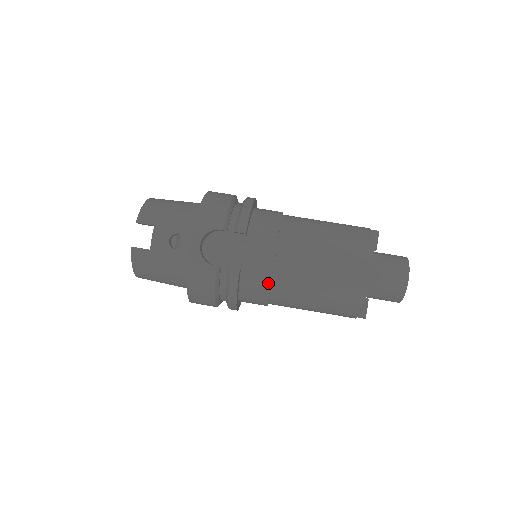
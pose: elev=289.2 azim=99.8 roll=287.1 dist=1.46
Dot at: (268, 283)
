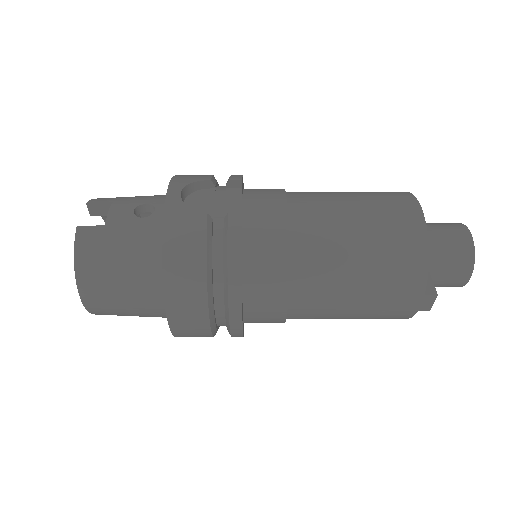
Dot at: (285, 238)
